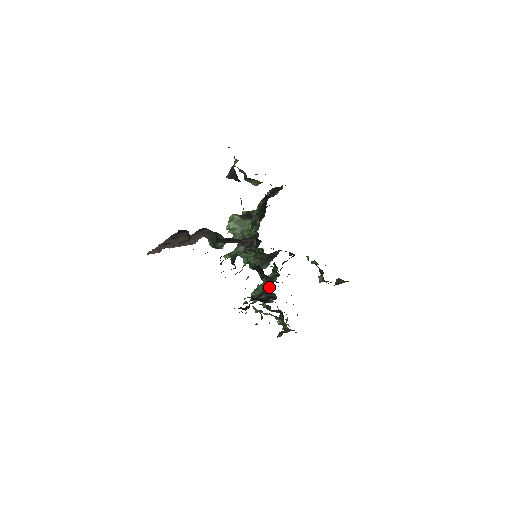
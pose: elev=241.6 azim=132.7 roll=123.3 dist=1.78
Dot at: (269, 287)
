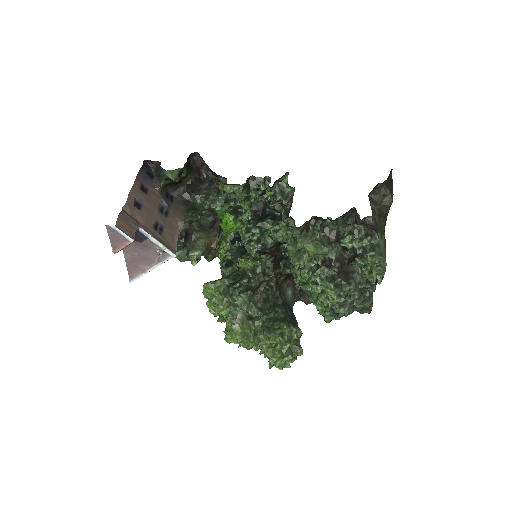
Dot at: occluded
